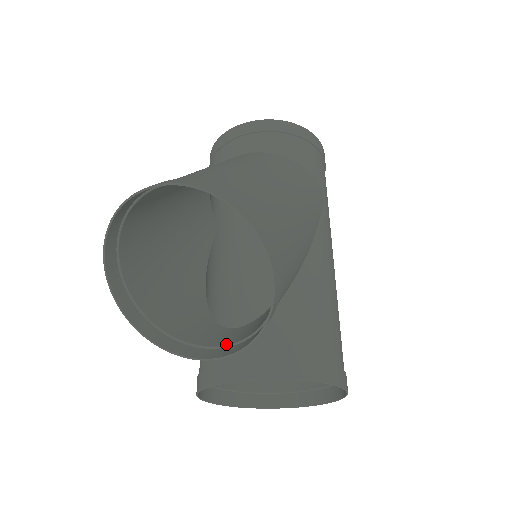
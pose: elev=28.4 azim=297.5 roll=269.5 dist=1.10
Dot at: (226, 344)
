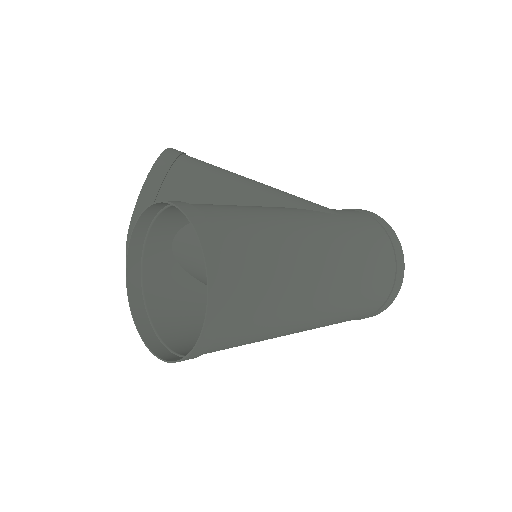
Dot at: occluded
